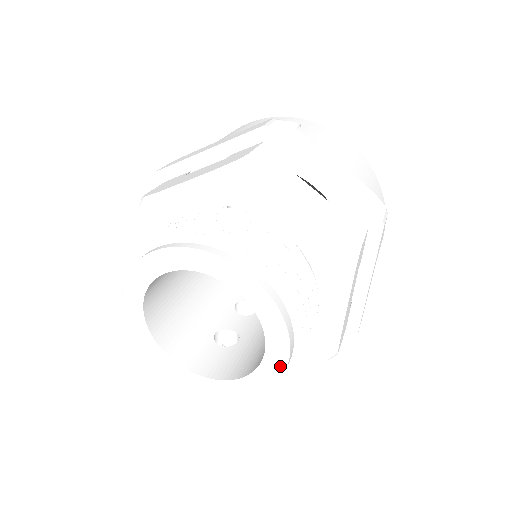
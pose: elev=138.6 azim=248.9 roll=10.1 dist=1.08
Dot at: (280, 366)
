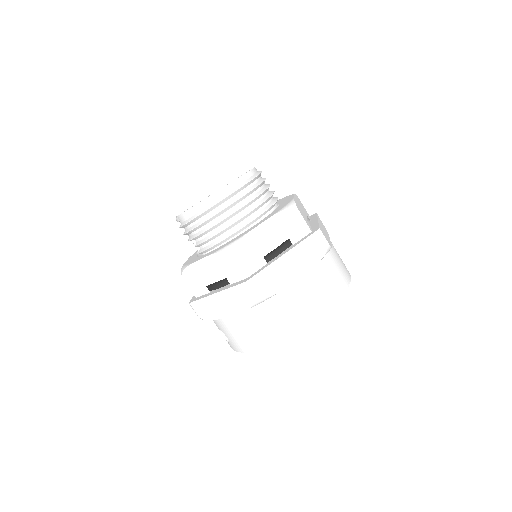
Dot at: (220, 189)
